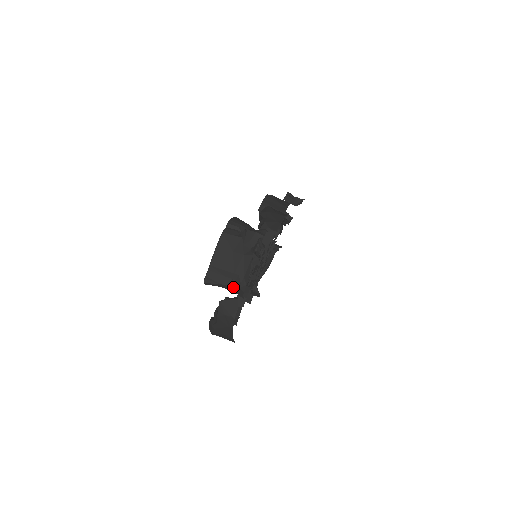
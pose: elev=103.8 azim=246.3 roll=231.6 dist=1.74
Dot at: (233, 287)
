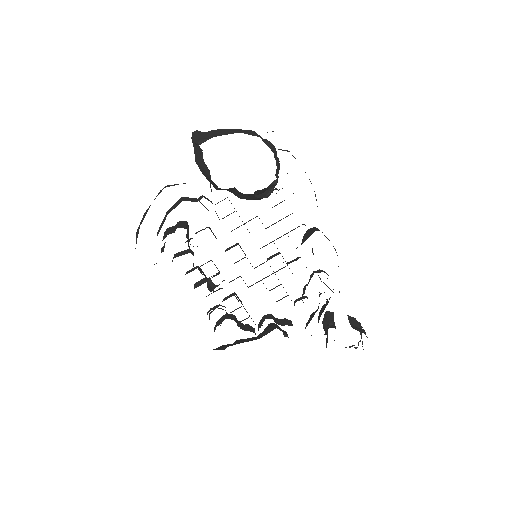
Dot at: occluded
